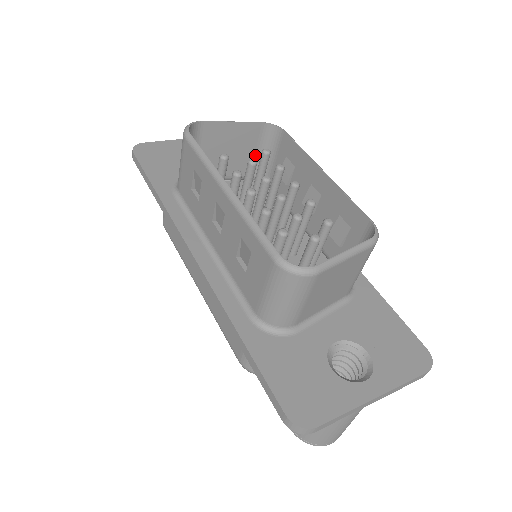
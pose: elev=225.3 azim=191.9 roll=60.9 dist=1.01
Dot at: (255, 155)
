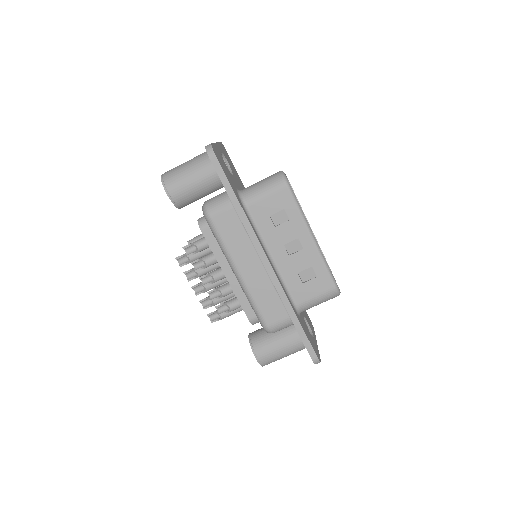
Dot at: occluded
